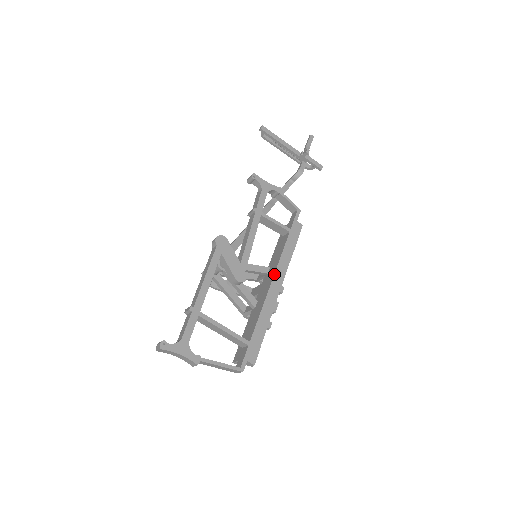
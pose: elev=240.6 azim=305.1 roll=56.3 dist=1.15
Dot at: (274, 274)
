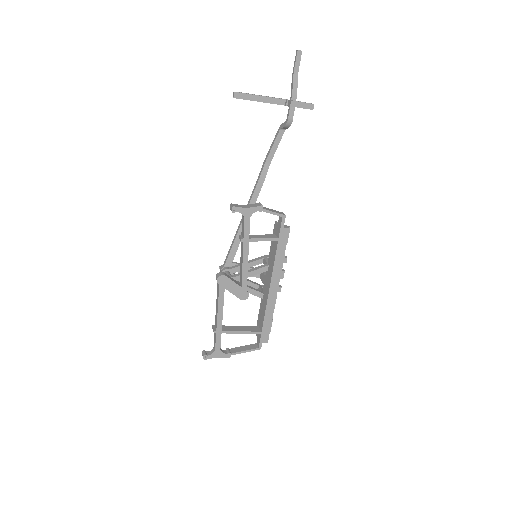
Dot at: (270, 281)
